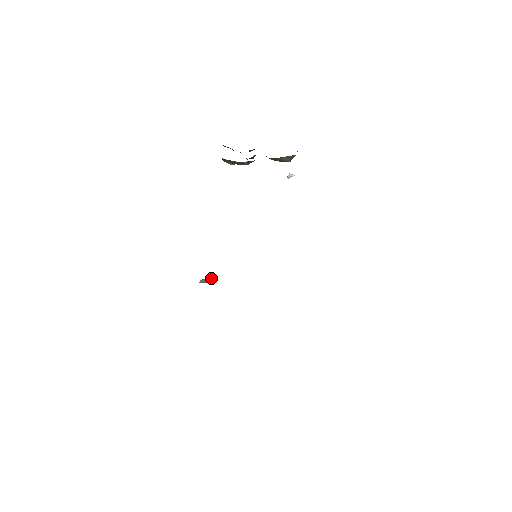
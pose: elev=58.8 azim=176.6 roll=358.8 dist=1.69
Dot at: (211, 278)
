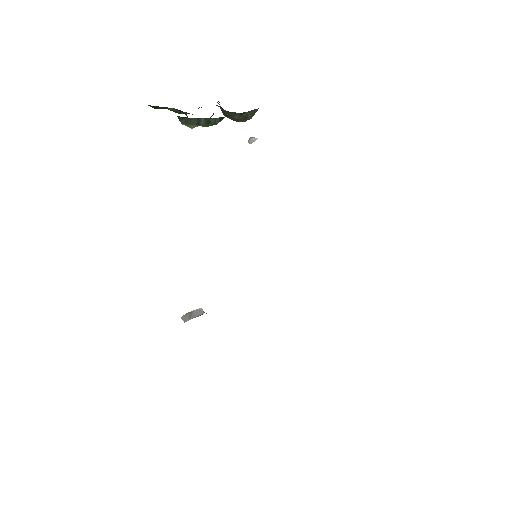
Dot at: (196, 309)
